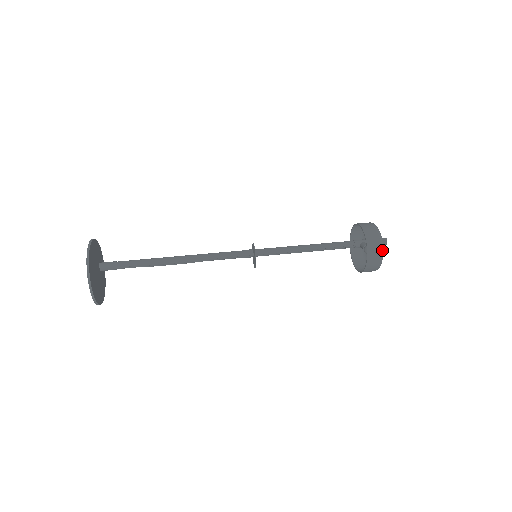
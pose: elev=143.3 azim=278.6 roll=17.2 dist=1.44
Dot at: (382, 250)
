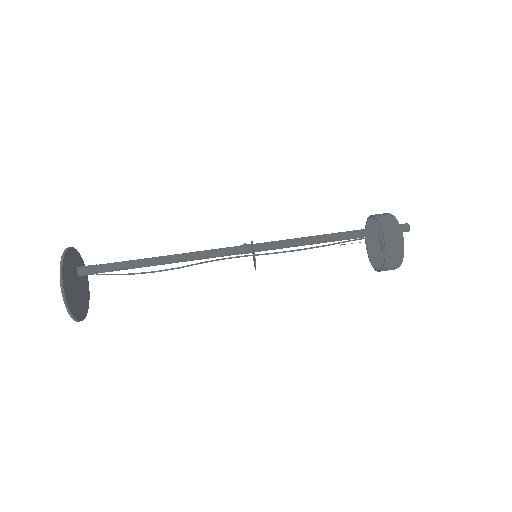
Dot at: (402, 259)
